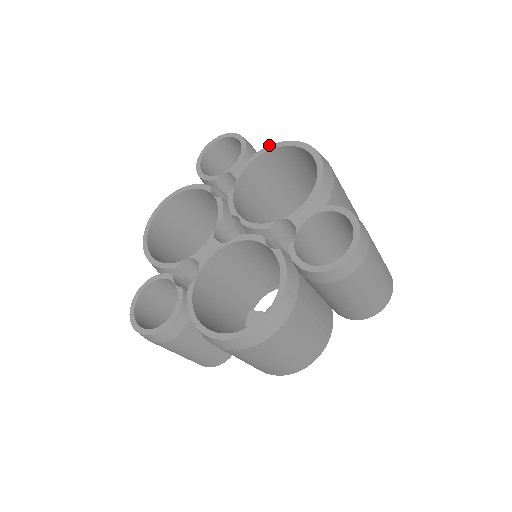
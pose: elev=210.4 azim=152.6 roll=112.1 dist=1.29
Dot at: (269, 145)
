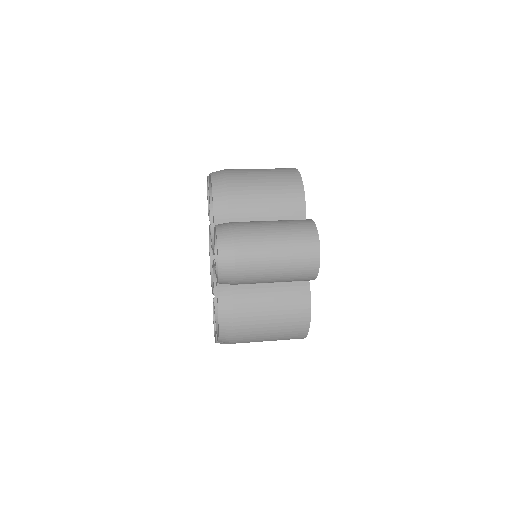
Dot at: occluded
